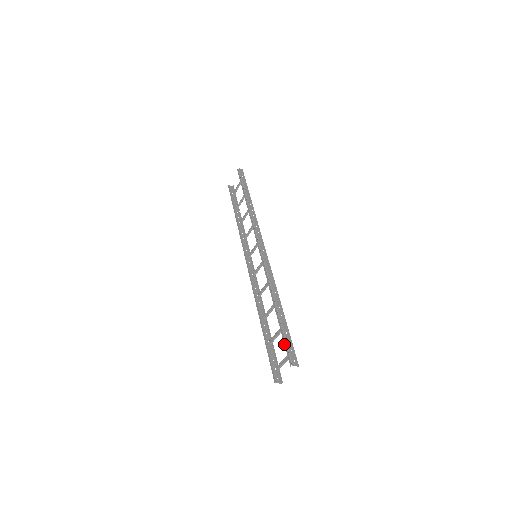
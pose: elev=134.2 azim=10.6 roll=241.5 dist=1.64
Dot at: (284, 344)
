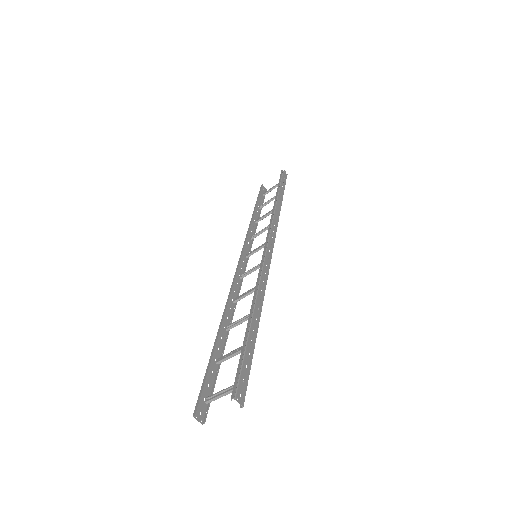
Dot at: (238, 365)
